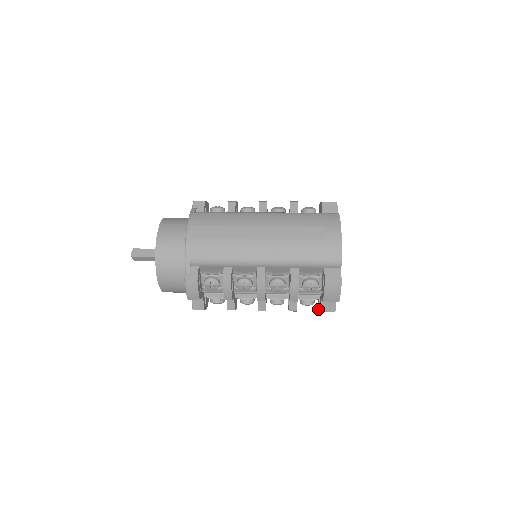
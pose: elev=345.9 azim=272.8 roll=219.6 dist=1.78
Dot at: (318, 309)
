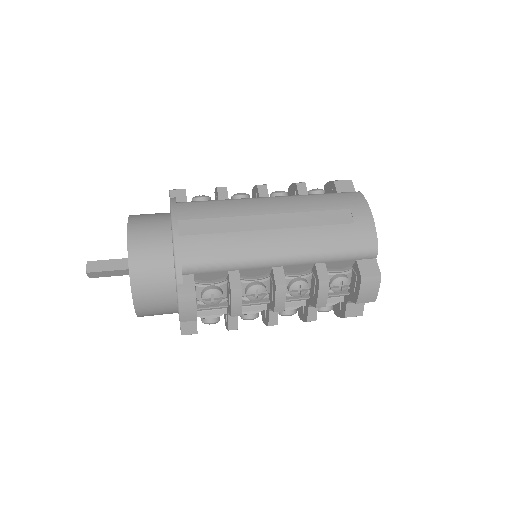
Dot at: (337, 315)
